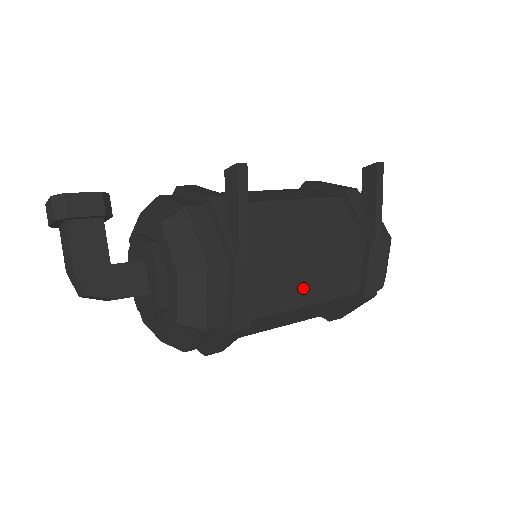
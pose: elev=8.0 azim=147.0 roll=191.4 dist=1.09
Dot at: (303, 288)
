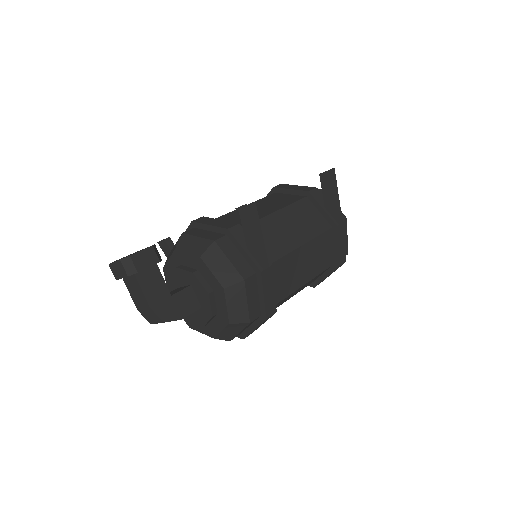
Dot at: (301, 273)
